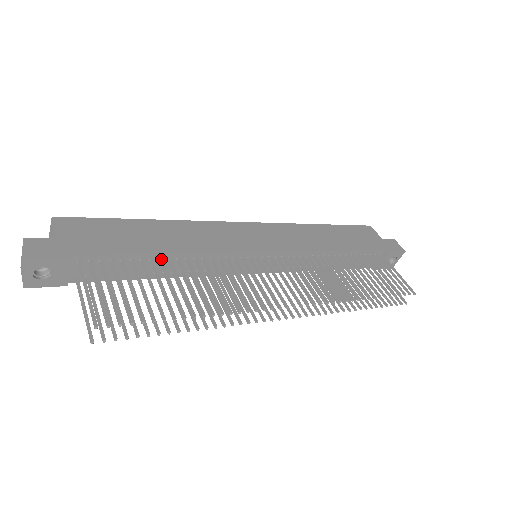
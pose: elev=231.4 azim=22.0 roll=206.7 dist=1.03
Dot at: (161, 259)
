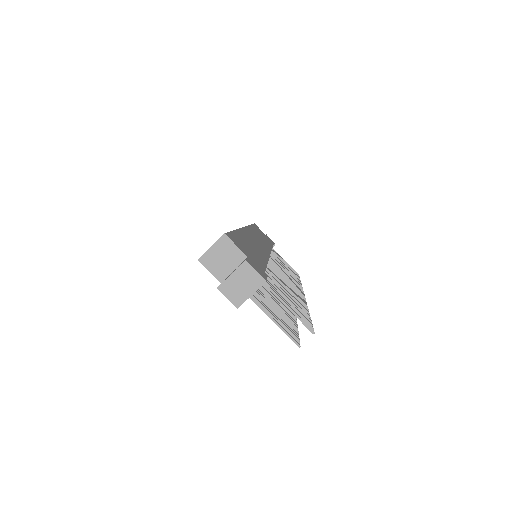
Dot at: occluded
